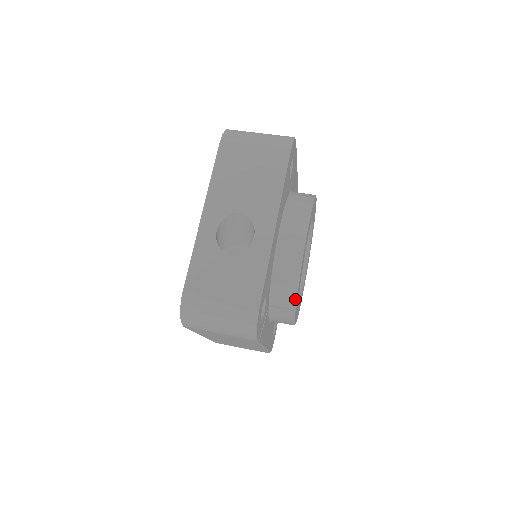
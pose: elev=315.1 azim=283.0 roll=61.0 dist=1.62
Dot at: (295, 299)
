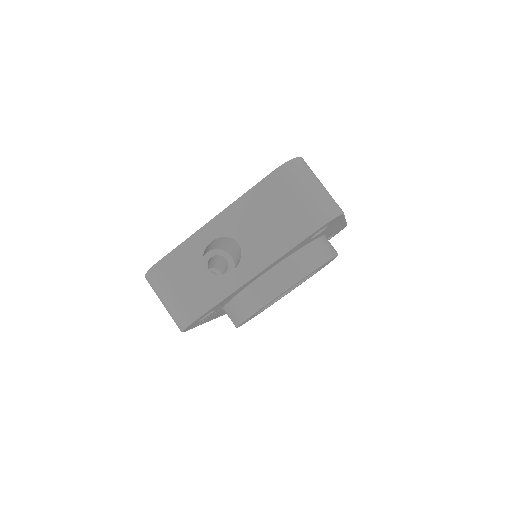
Dot at: (240, 323)
